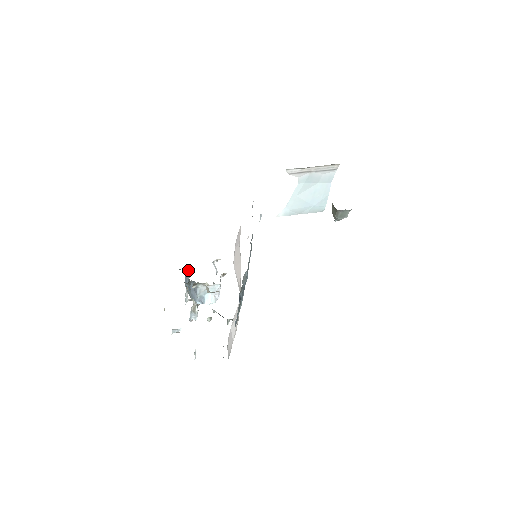
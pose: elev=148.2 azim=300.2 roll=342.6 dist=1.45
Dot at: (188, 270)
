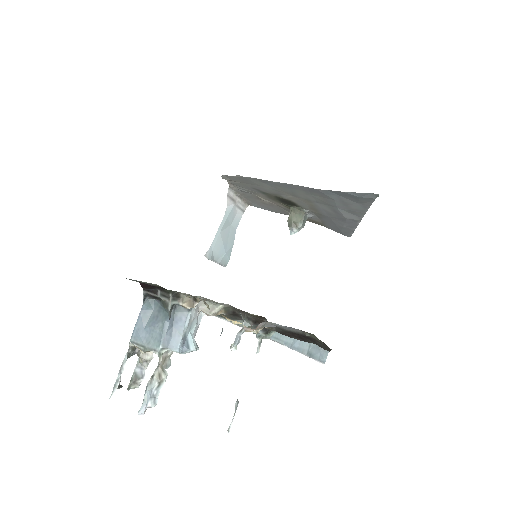
Dot at: (152, 299)
